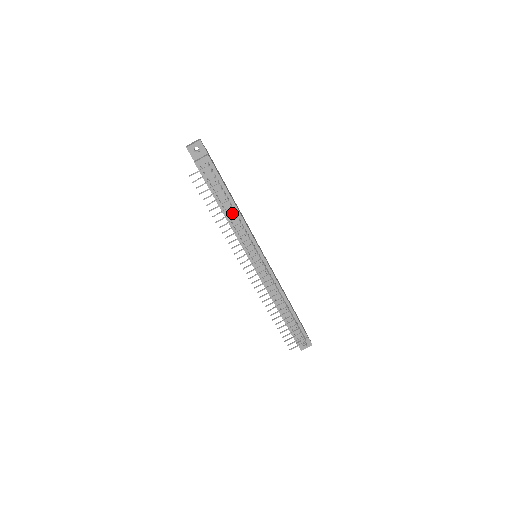
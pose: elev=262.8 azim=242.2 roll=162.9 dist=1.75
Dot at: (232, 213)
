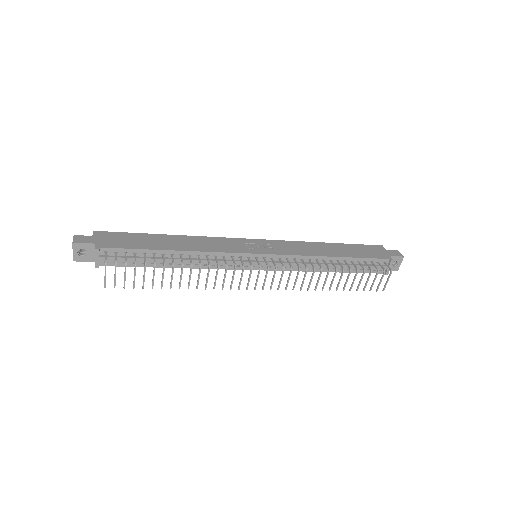
Dot at: (181, 268)
